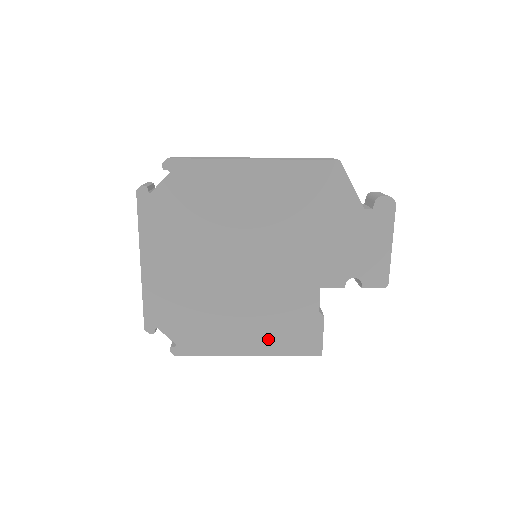
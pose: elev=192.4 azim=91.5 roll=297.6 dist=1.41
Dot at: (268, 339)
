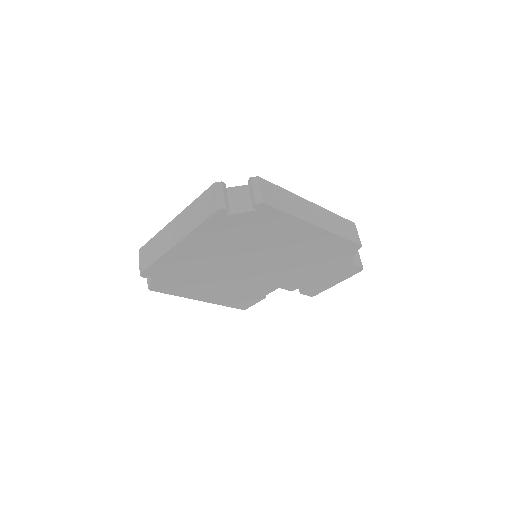
Dot at: (222, 298)
